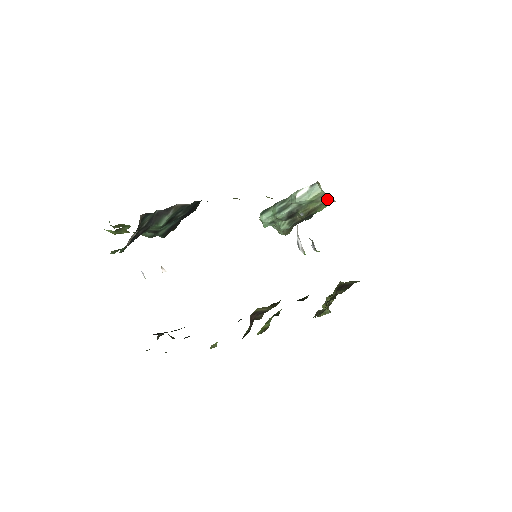
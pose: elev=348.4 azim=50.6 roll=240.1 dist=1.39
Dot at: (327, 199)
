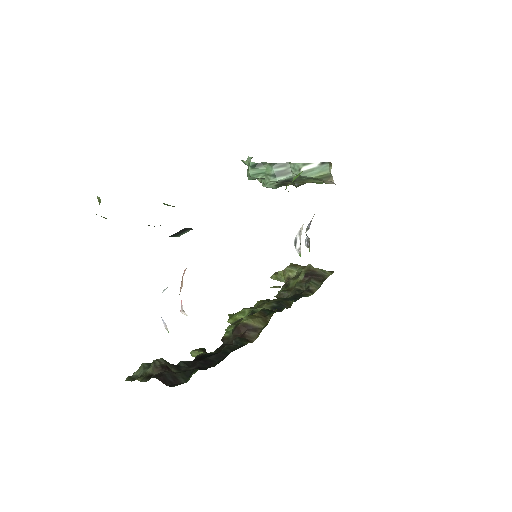
Dot at: (330, 181)
